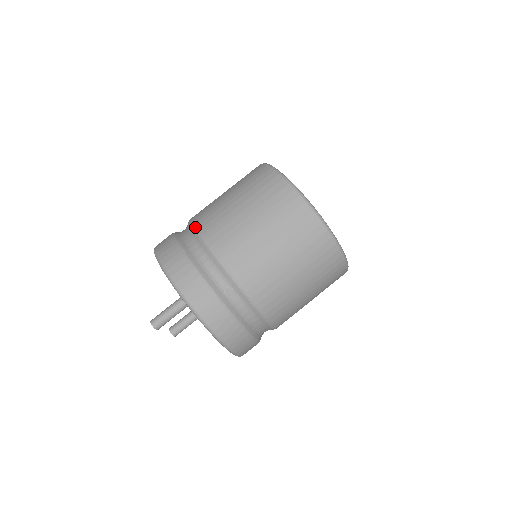
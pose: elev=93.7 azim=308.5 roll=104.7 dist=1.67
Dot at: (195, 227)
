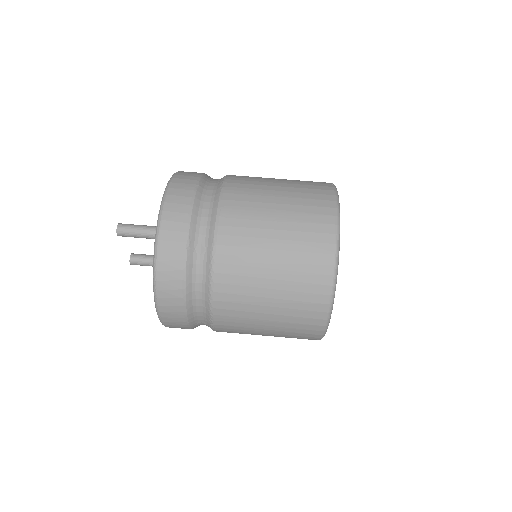
Dot at: (226, 178)
